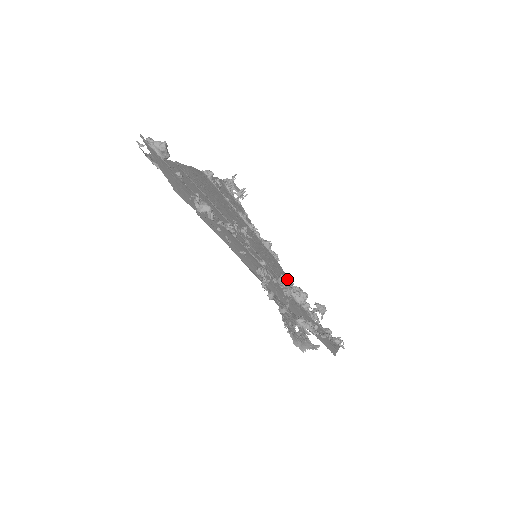
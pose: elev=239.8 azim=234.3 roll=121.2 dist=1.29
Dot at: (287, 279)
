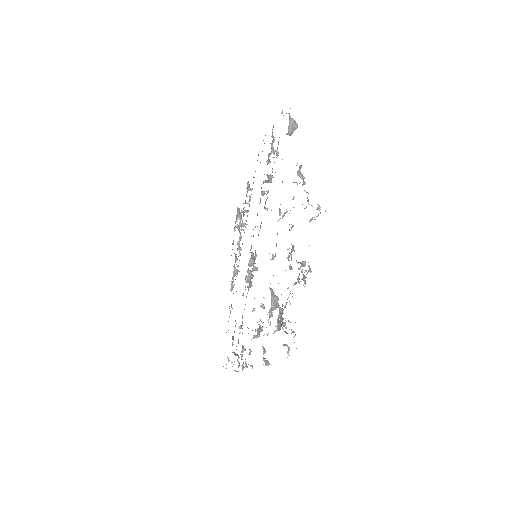
Dot at: occluded
